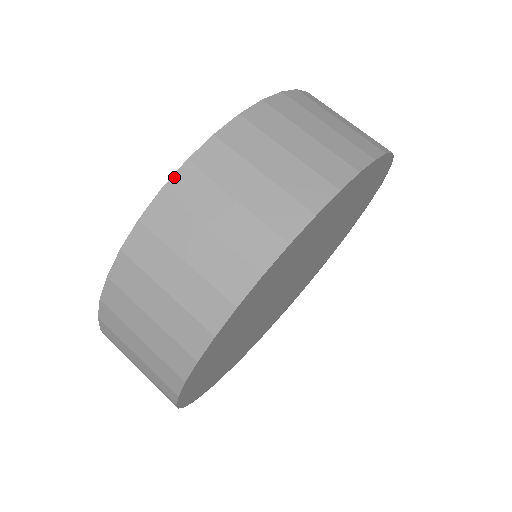
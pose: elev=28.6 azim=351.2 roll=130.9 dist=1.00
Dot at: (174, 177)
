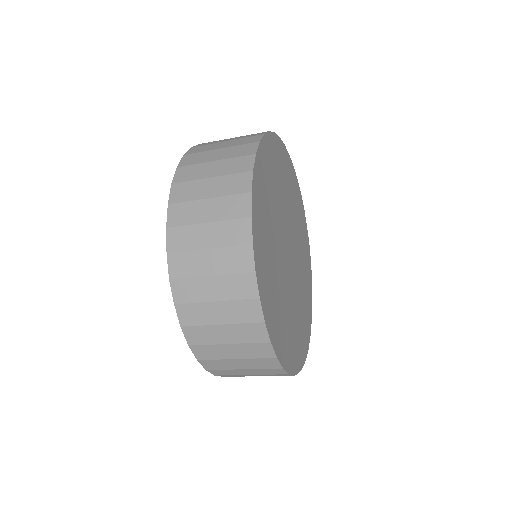
Dot at: (179, 316)
